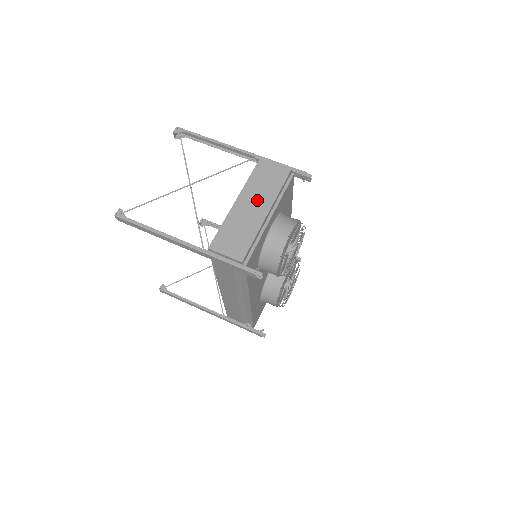
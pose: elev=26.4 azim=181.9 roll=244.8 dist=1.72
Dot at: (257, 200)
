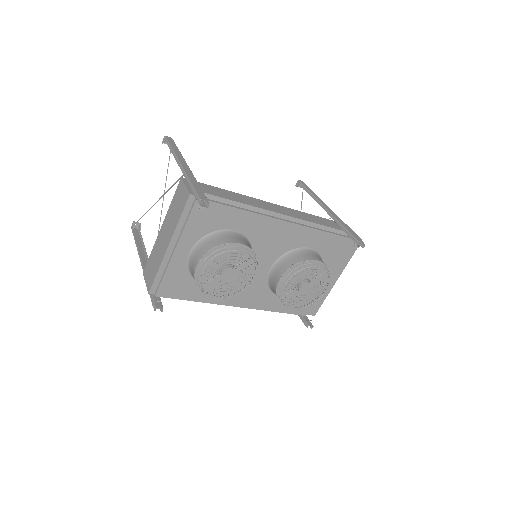
Dot at: (168, 230)
